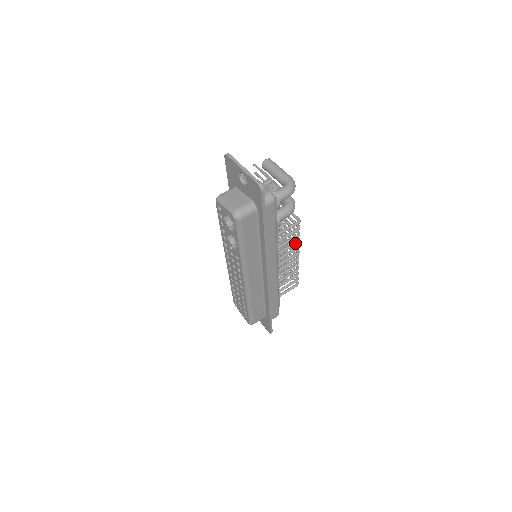
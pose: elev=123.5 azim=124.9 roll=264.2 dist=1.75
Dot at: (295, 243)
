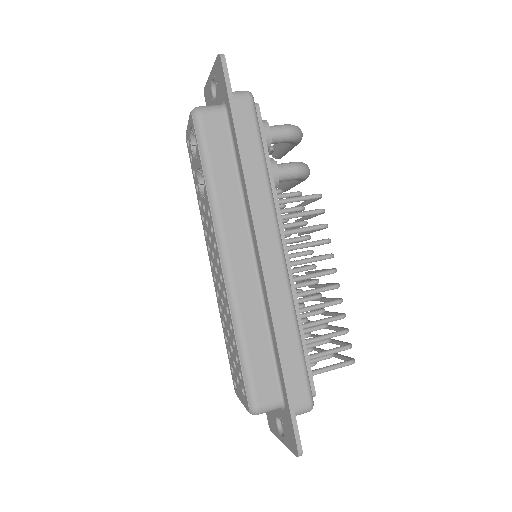
Dot at: (321, 240)
